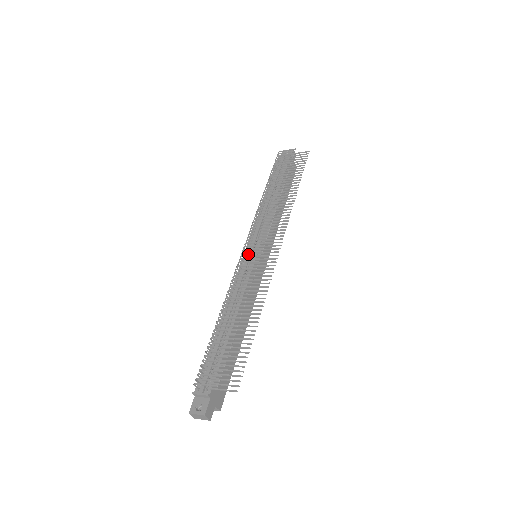
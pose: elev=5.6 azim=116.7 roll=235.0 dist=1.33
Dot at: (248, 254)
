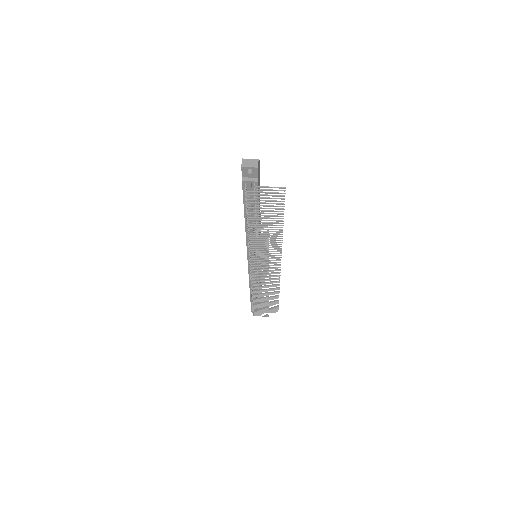
Dot at: occluded
